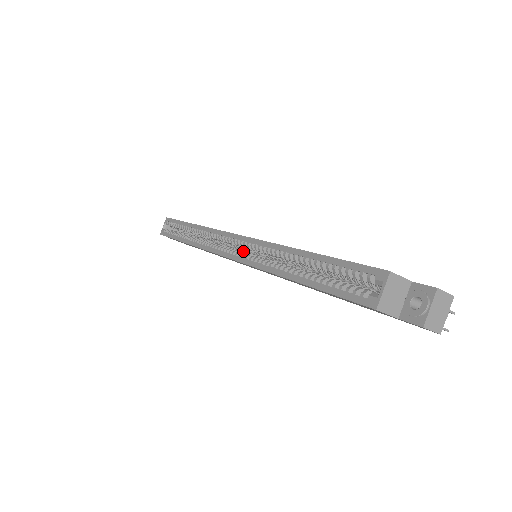
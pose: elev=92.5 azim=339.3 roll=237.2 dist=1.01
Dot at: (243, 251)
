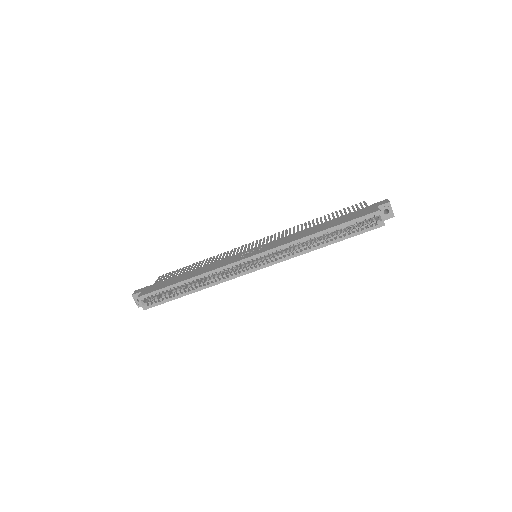
Dot at: (263, 259)
